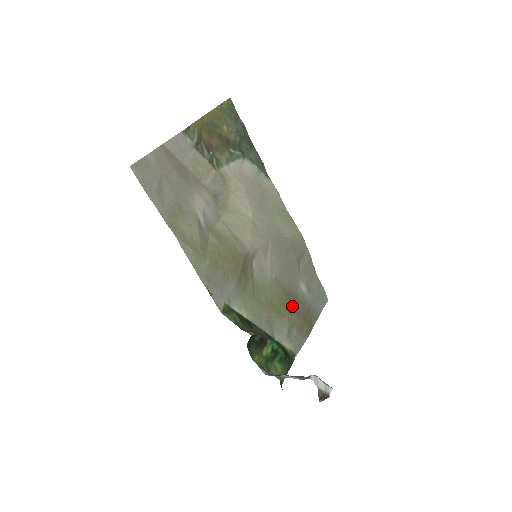
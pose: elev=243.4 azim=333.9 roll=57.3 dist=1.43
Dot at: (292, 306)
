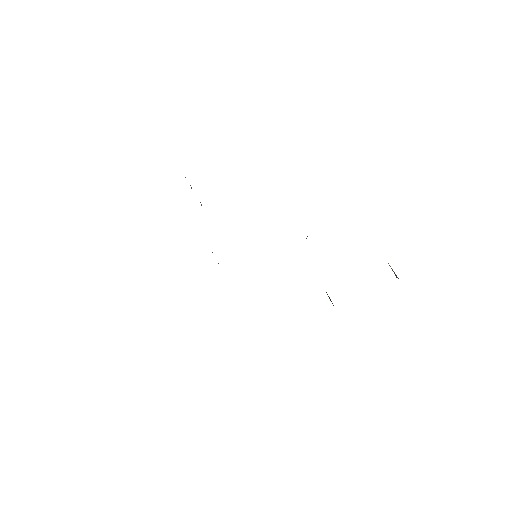
Dot at: occluded
